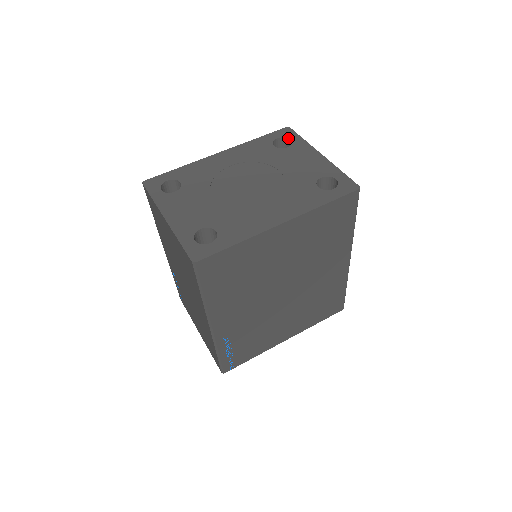
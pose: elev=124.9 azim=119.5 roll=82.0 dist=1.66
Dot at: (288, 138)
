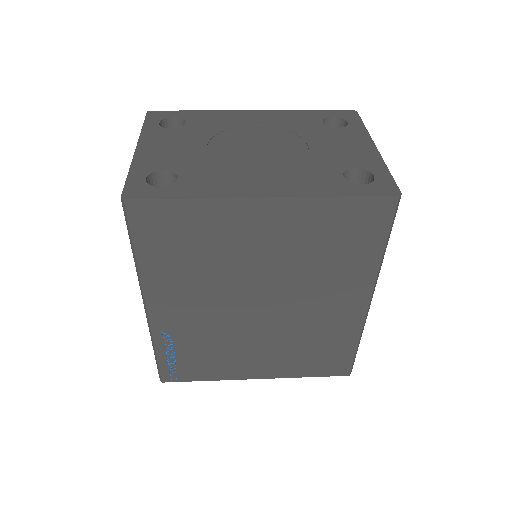
Dot at: (346, 120)
